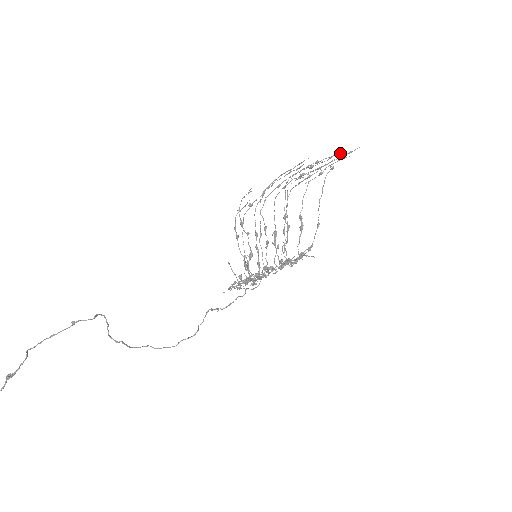
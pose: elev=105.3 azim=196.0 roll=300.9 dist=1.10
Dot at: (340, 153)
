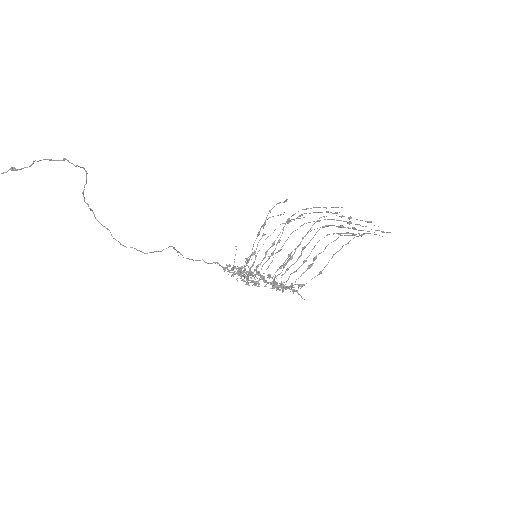
Dot at: occluded
